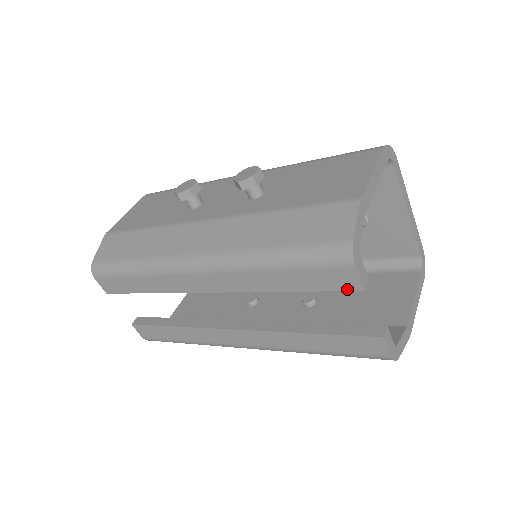
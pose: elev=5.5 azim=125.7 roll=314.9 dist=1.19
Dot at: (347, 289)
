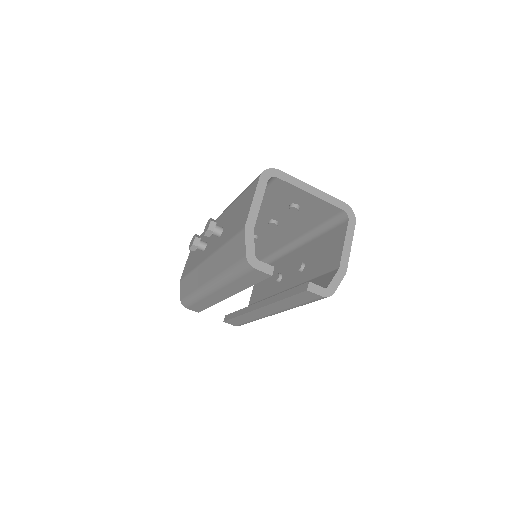
Dot at: (266, 278)
